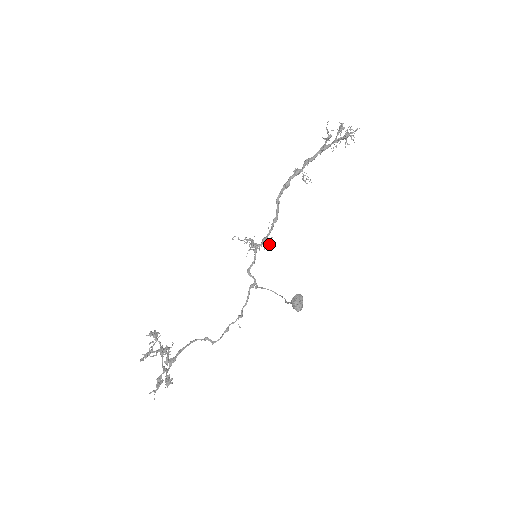
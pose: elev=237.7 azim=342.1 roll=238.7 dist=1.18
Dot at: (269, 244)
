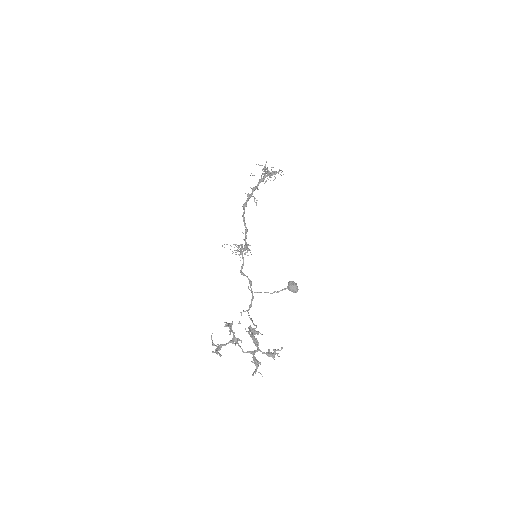
Dot at: (250, 250)
